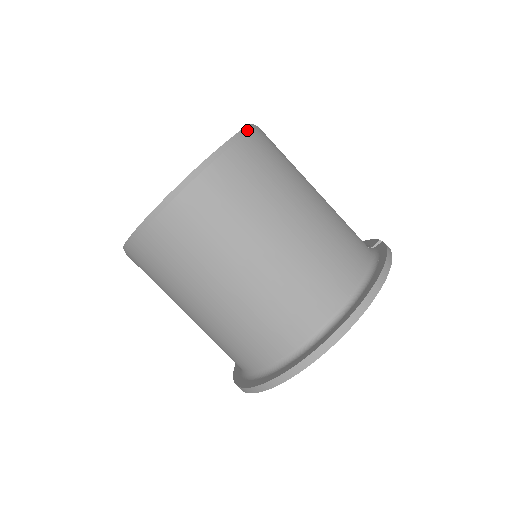
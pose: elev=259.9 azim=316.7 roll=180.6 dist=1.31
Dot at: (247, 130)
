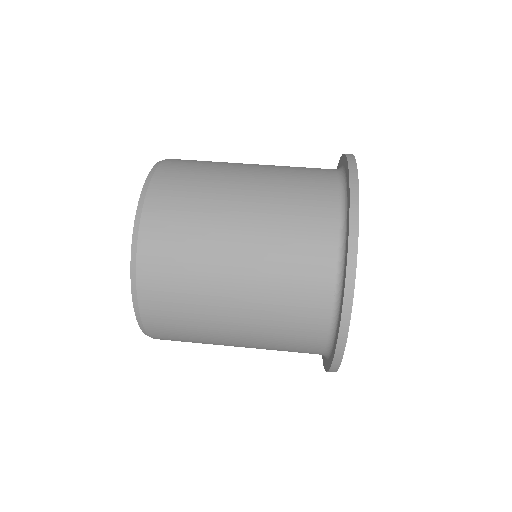
Dot at: occluded
